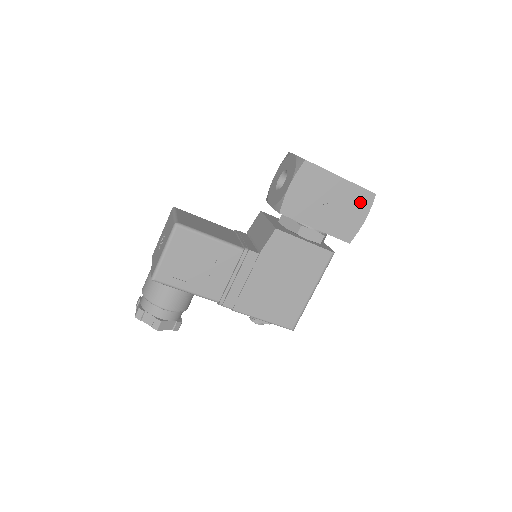
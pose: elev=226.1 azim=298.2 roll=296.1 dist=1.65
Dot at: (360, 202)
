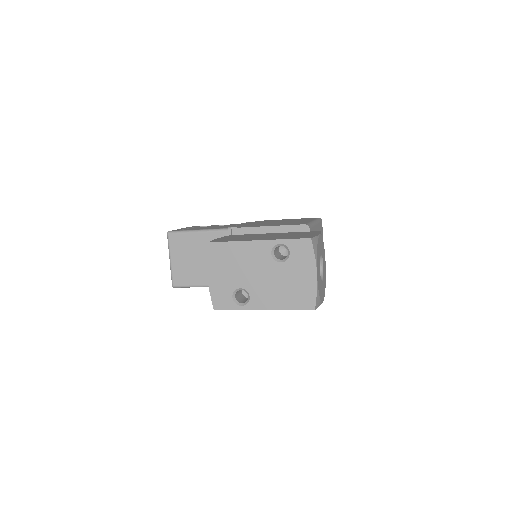
Dot at: occluded
